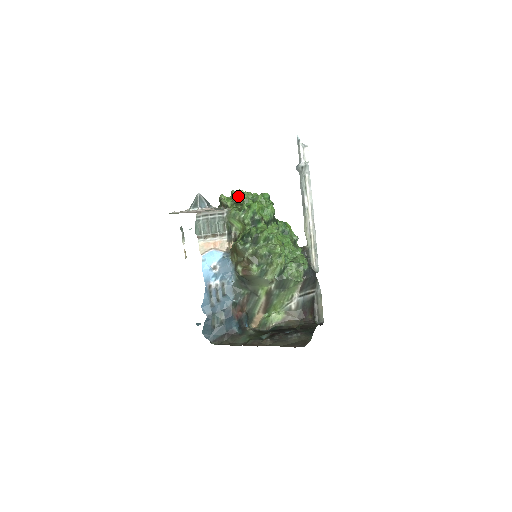
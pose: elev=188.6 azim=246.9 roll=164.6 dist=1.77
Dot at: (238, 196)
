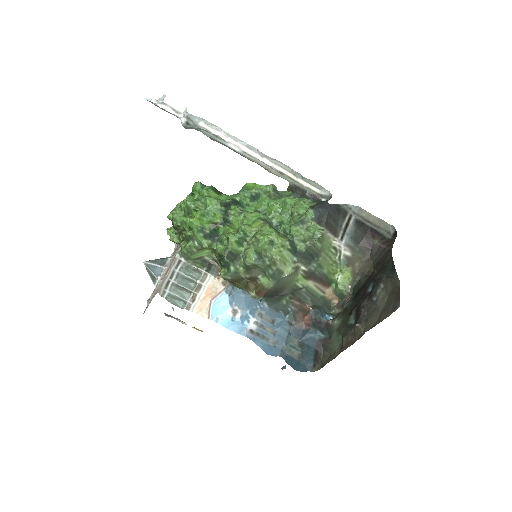
Dot at: (173, 226)
